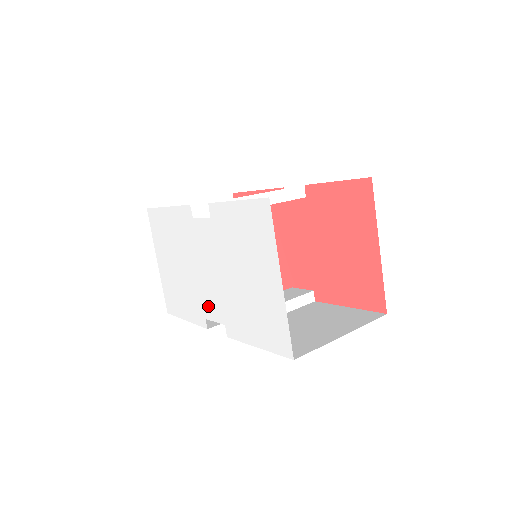
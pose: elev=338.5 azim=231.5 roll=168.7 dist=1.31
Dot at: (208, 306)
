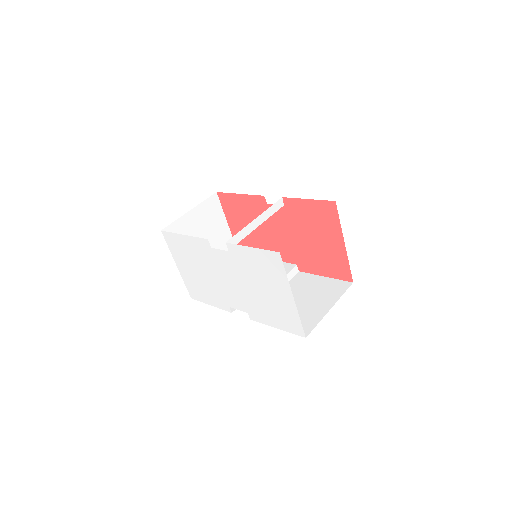
Dot at: (231, 300)
